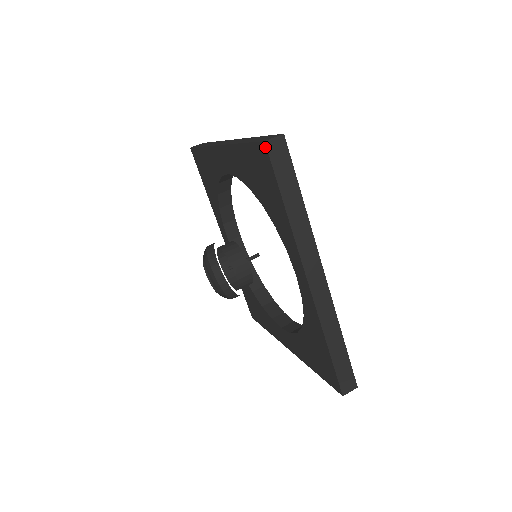
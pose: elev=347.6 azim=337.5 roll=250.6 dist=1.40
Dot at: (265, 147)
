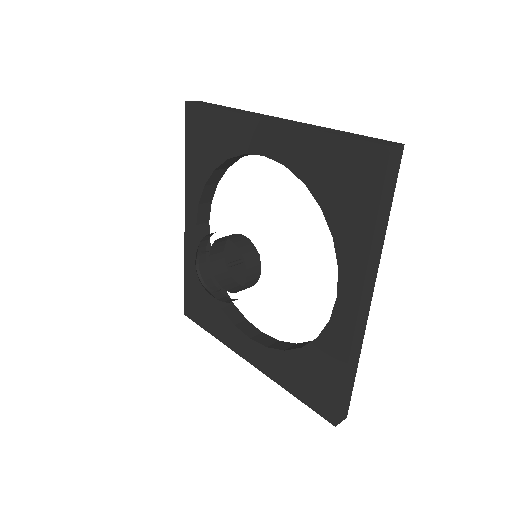
Dot at: (387, 153)
